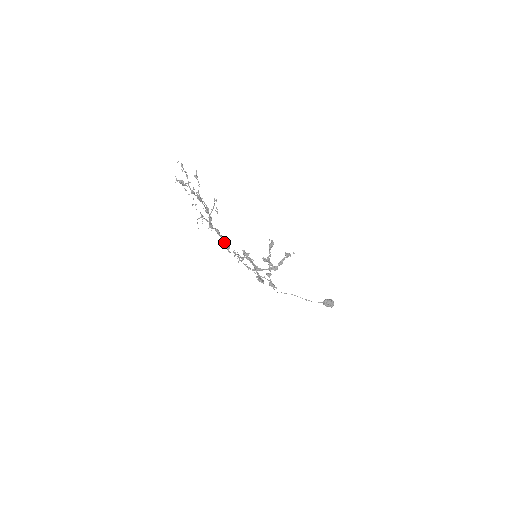
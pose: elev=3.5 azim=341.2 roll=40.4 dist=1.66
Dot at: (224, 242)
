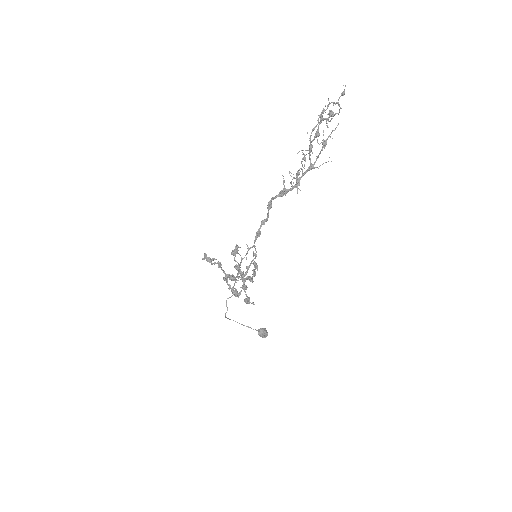
Dot at: (264, 223)
